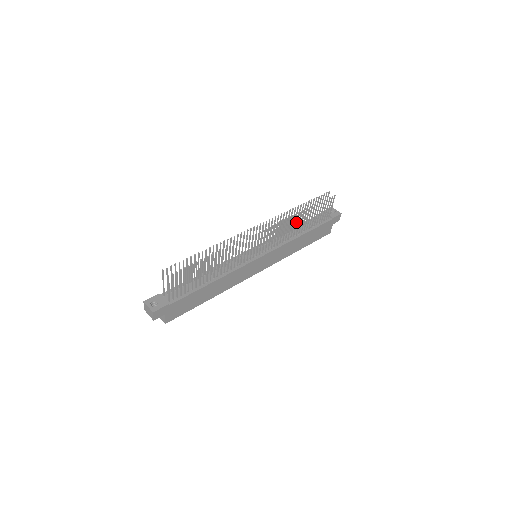
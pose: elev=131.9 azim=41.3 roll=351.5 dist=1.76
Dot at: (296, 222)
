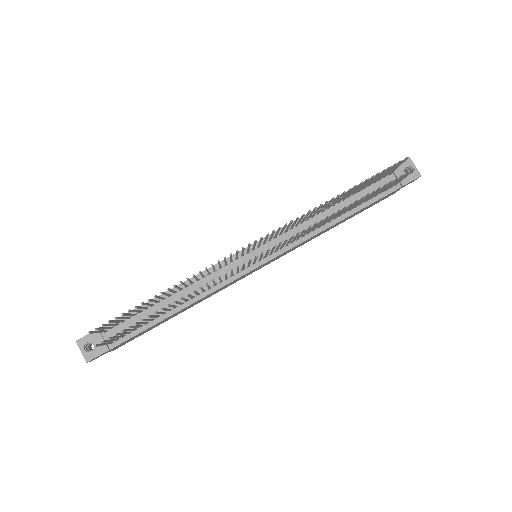
Dot at: (329, 218)
